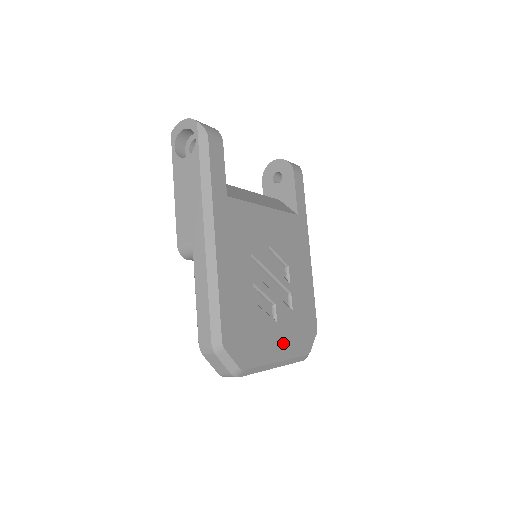
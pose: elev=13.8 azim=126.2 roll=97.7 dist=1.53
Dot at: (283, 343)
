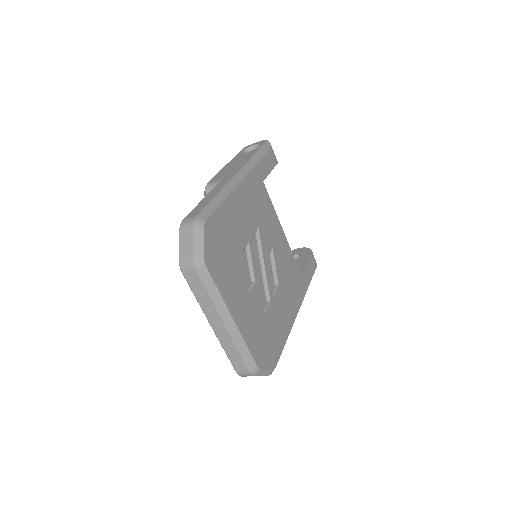
Dot at: (244, 315)
